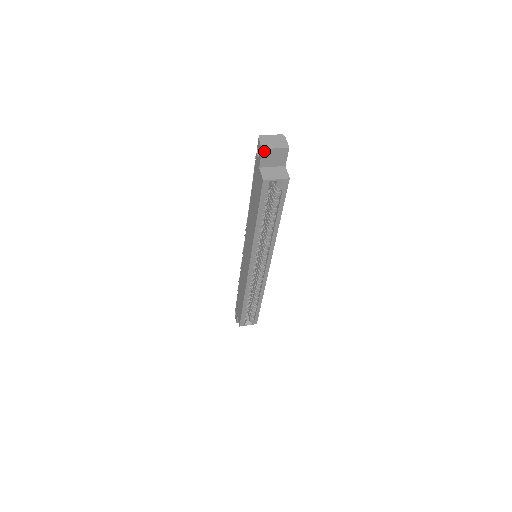
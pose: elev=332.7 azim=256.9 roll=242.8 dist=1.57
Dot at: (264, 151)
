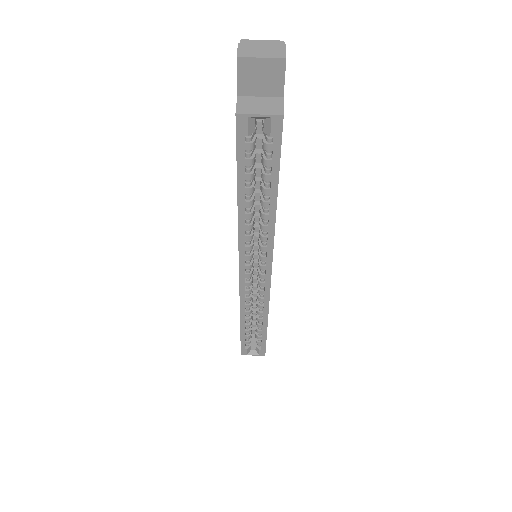
Dot at: (241, 62)
